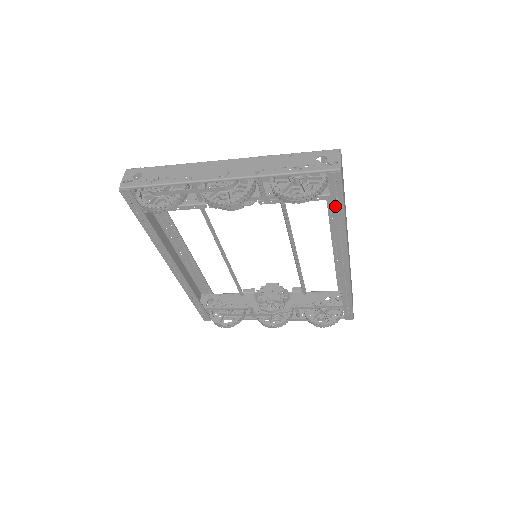
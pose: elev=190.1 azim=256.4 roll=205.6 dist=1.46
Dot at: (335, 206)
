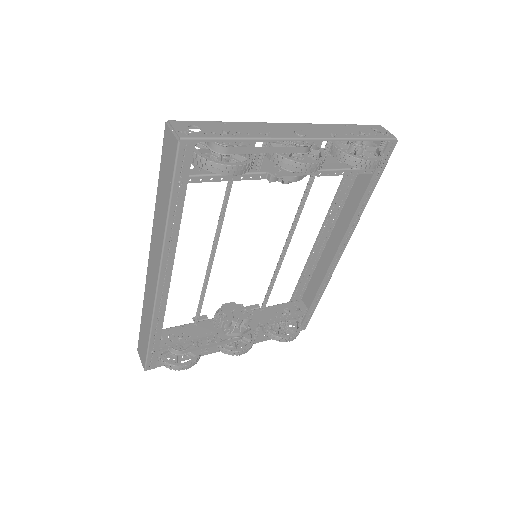
Dot at: (372, 181)
